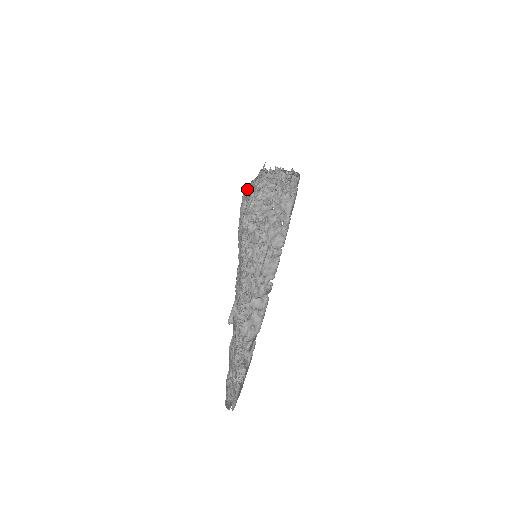
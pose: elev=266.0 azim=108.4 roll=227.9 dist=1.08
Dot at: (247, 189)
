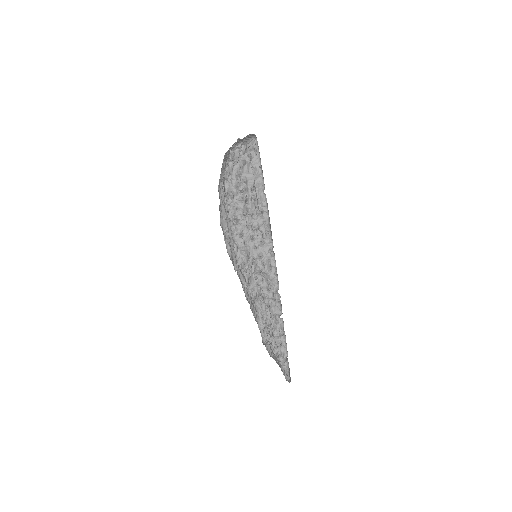
Dot at: (219, 208)
